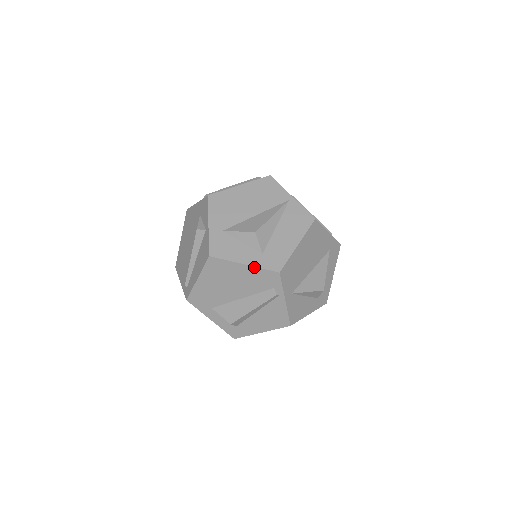
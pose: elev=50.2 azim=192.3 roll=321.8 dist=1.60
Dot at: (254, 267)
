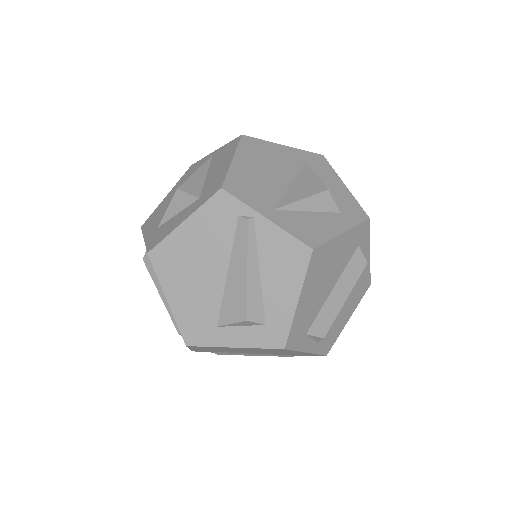
Dot at: (194, 213)
